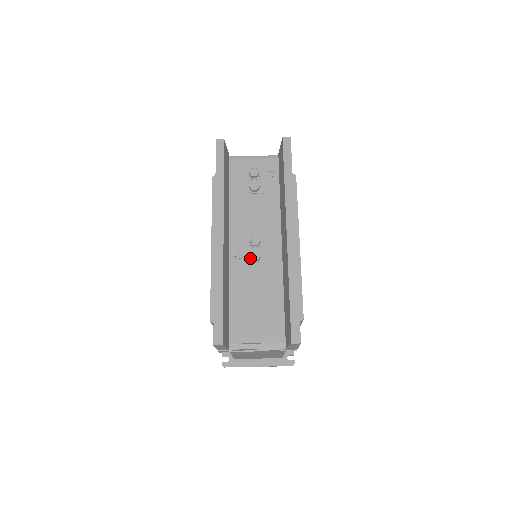
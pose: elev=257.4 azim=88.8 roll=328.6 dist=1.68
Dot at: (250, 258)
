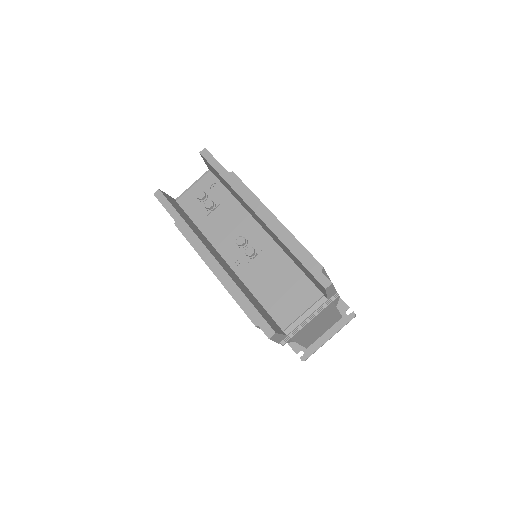
Dot at: (247, 257)
